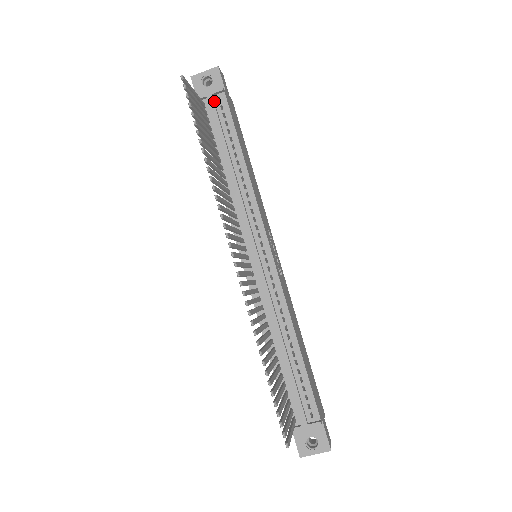
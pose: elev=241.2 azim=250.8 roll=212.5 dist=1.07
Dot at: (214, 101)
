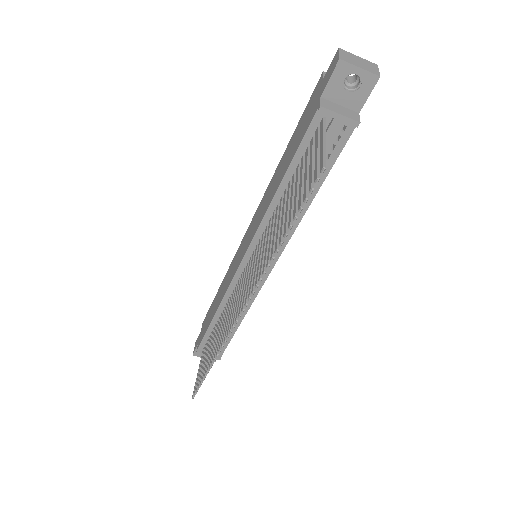
Dot at: (337, 125)
